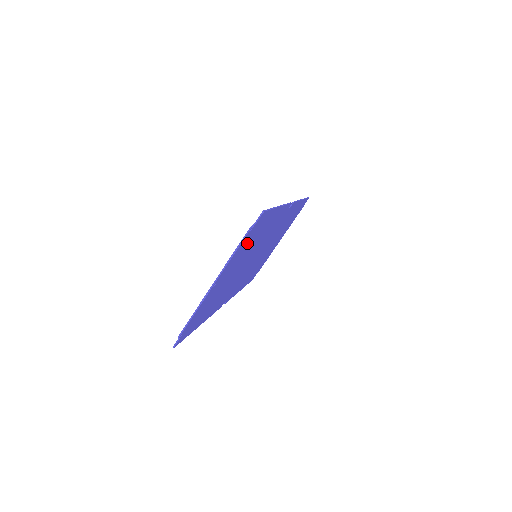
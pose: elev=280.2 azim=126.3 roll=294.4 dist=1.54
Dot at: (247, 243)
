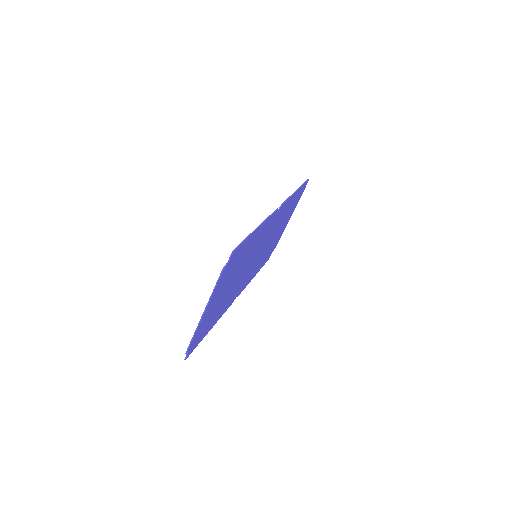
Dot at: (229, 271)
